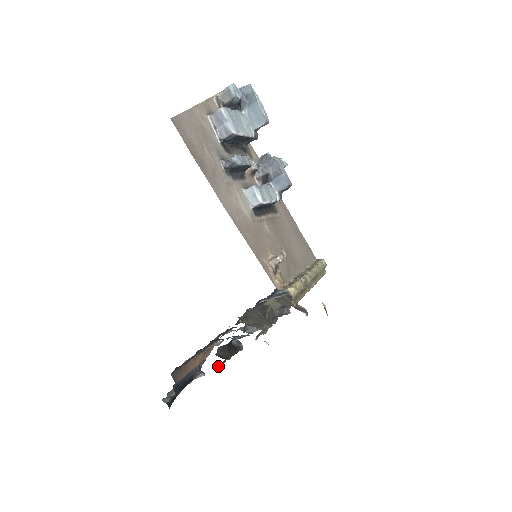
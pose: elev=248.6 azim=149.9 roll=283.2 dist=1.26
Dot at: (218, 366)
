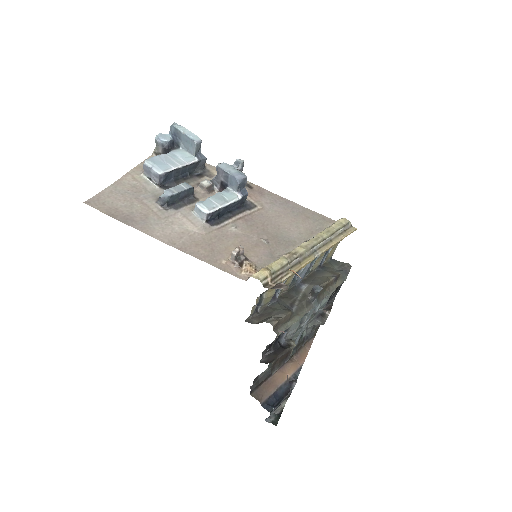
Dot at: (273, 371)
